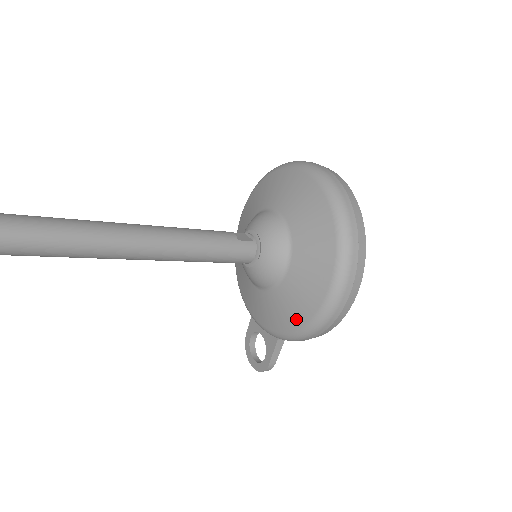
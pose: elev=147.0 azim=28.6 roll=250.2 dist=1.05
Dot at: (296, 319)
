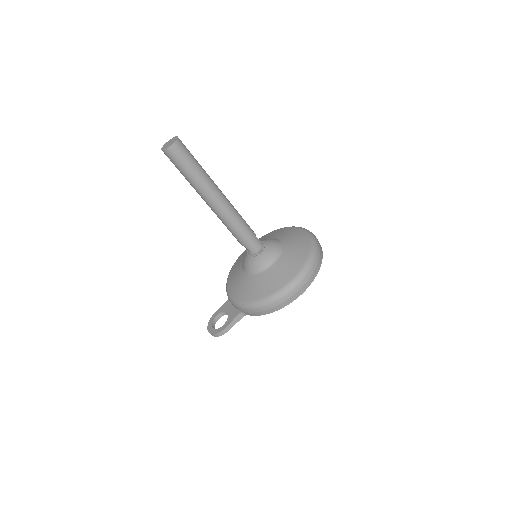
Dot at: (265, 292)
